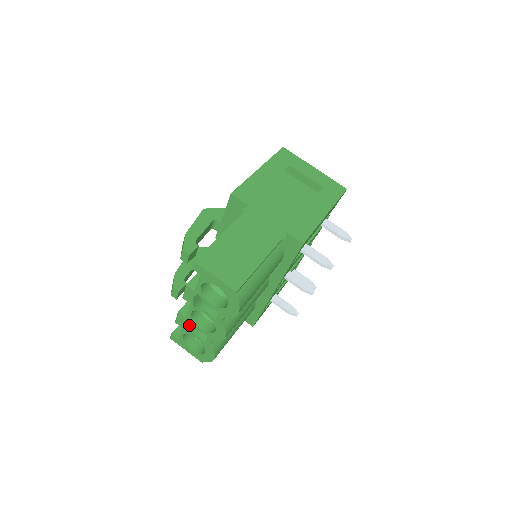
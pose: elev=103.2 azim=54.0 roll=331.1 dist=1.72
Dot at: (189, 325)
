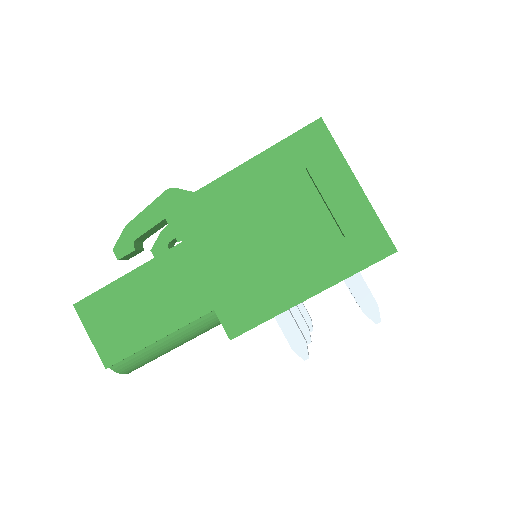
Dot at: occluded
